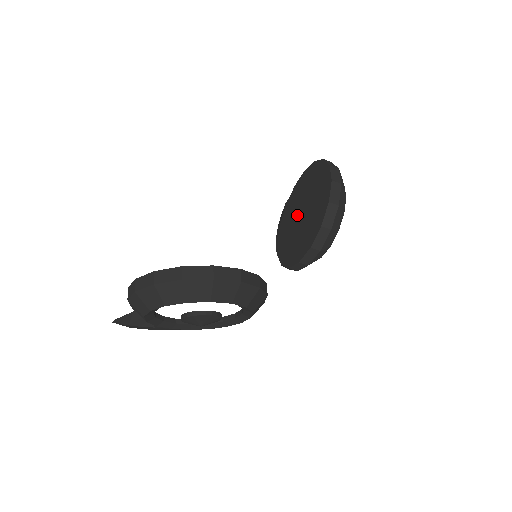
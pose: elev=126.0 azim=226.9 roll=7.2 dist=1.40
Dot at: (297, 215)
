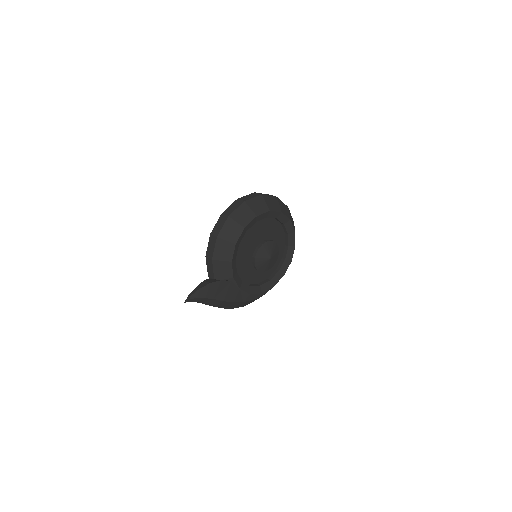
Dot at: occluded
